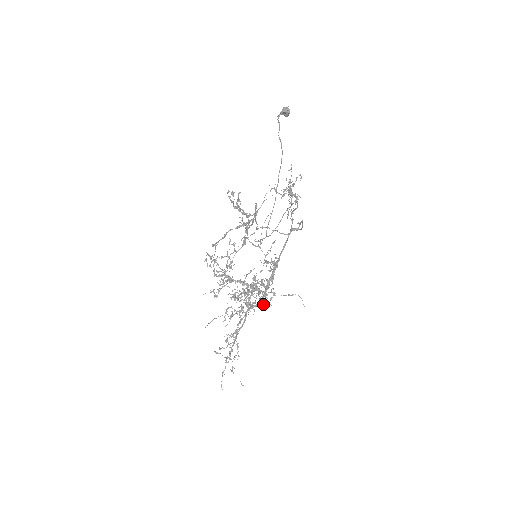
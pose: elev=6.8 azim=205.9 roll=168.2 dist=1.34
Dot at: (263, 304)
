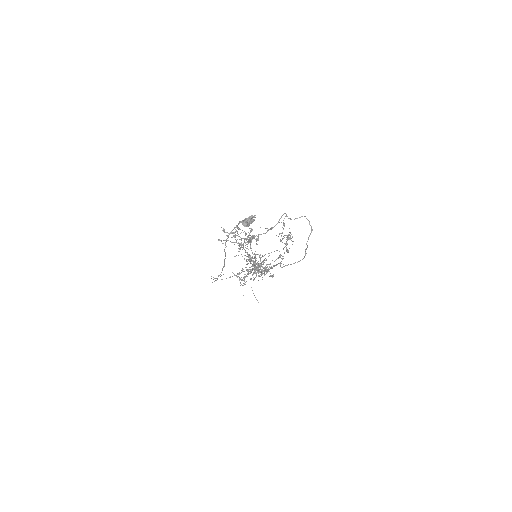
Dot at: occluded
